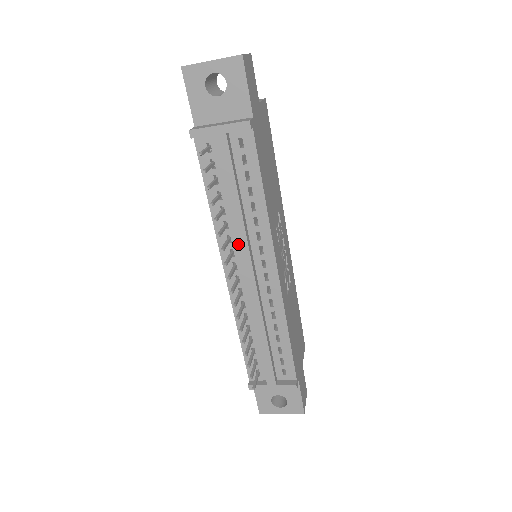
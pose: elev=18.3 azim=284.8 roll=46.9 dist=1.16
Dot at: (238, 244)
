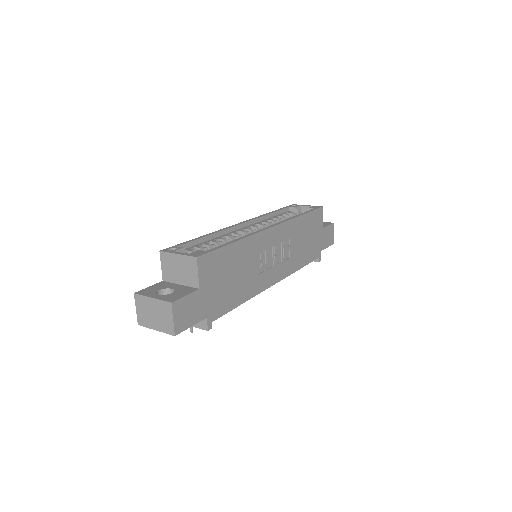
Dot at: occluded
